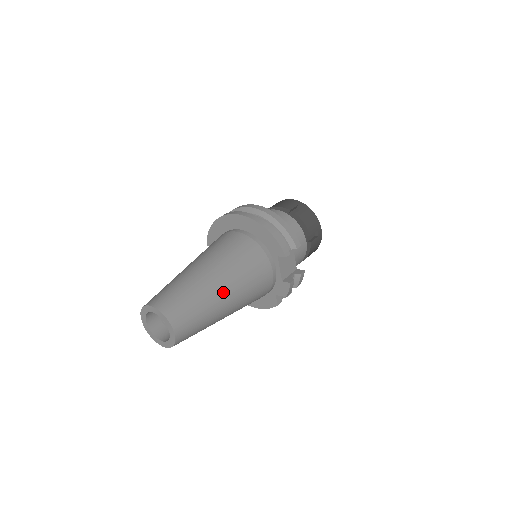
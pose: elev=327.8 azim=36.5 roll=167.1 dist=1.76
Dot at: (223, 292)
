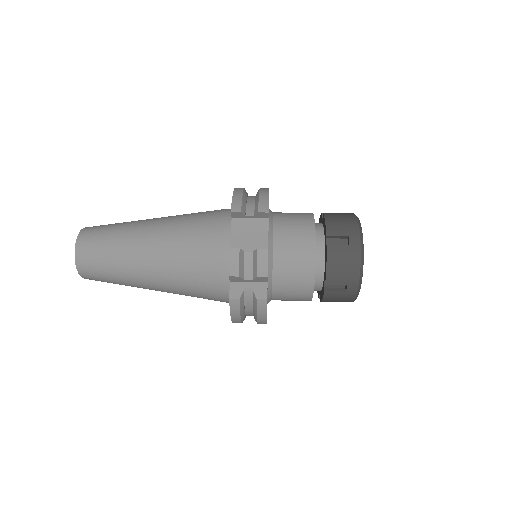
Dot at: (147, 232)
